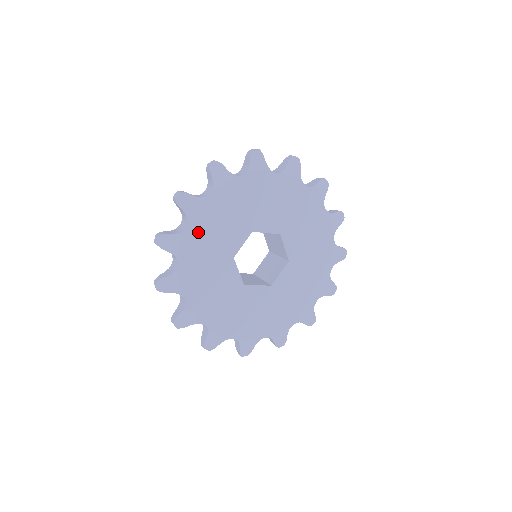
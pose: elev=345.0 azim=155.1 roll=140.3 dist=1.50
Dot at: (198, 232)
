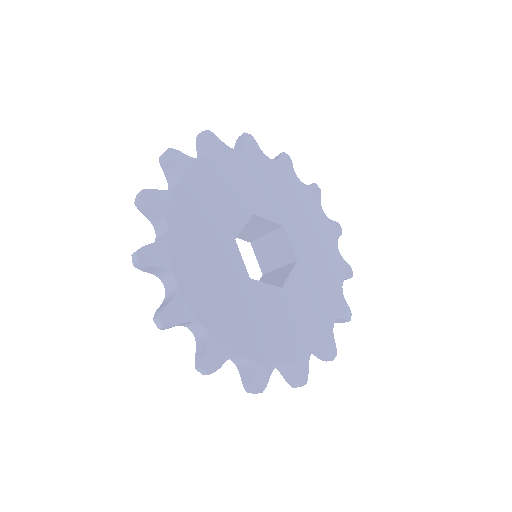
Dot at: (192, 196)
